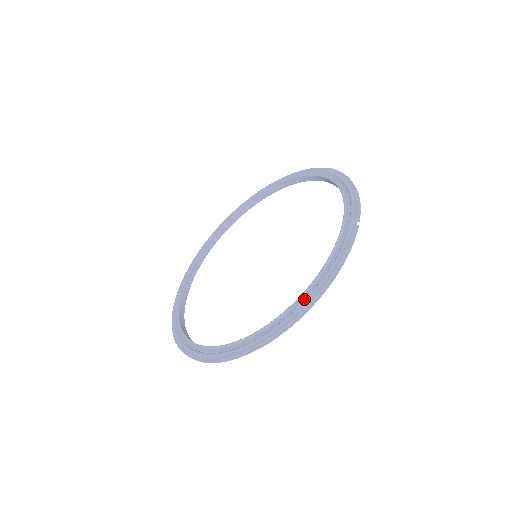
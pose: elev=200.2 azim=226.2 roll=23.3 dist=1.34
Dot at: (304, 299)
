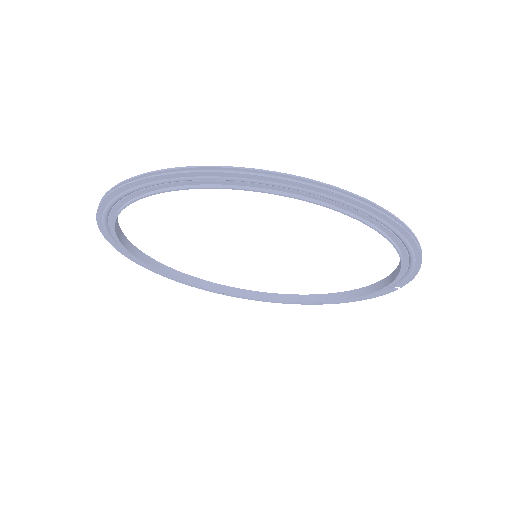
Dot at: occluded
